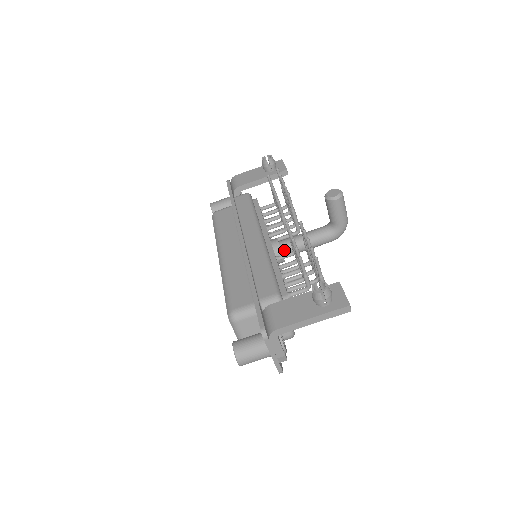
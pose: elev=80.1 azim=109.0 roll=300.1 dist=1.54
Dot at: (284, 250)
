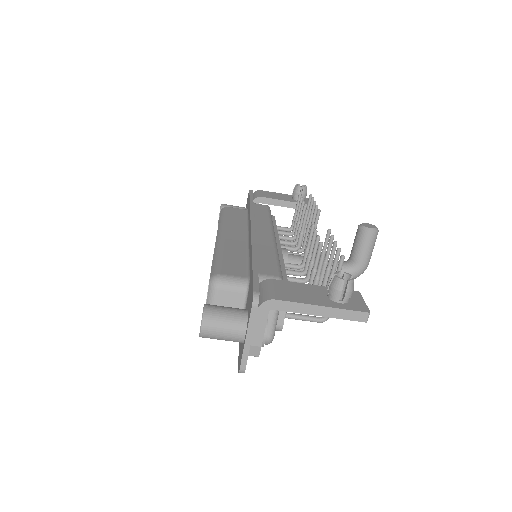
Dot at: (290, 262)
